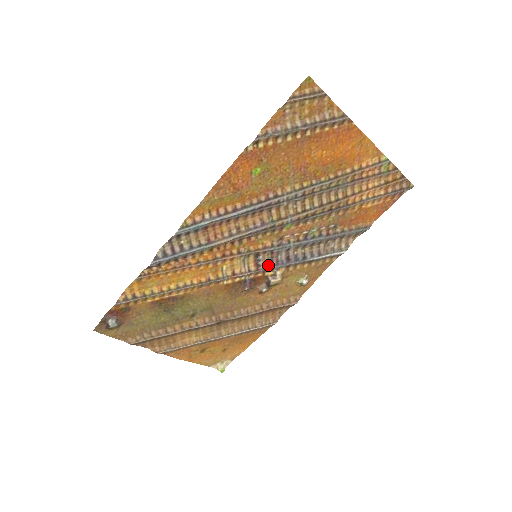
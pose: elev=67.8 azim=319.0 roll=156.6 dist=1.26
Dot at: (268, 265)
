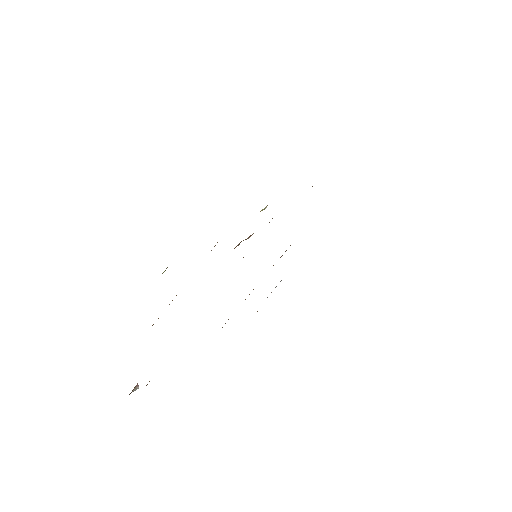
Dot at: occluded
